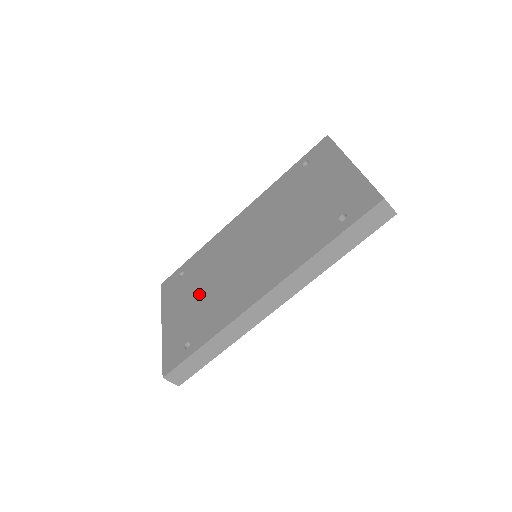
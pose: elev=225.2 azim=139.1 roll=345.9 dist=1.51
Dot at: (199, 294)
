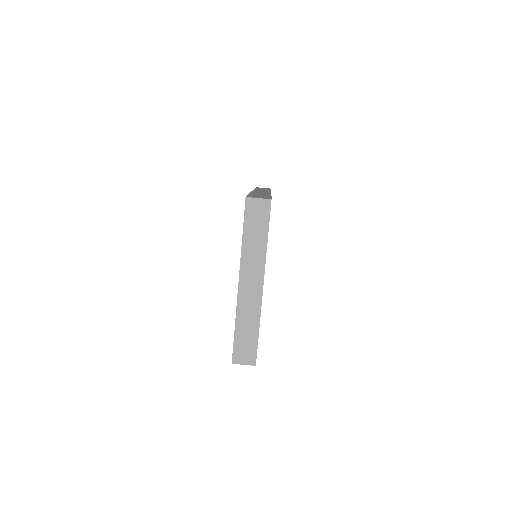
Dot at: occluded
